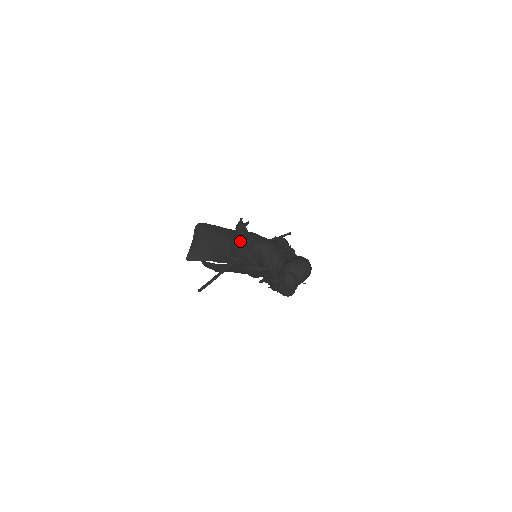
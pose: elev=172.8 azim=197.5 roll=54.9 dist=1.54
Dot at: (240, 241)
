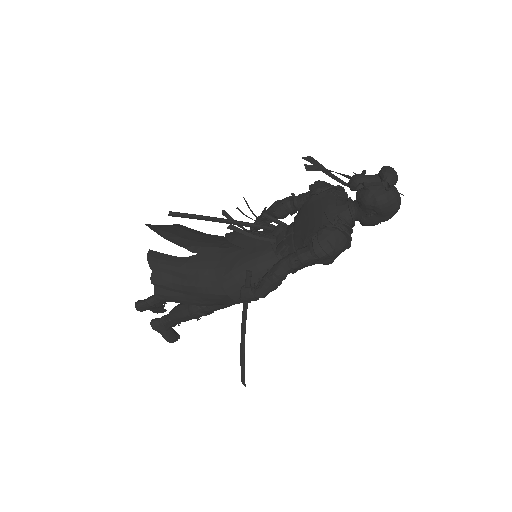
Dot at: (278, 201)
